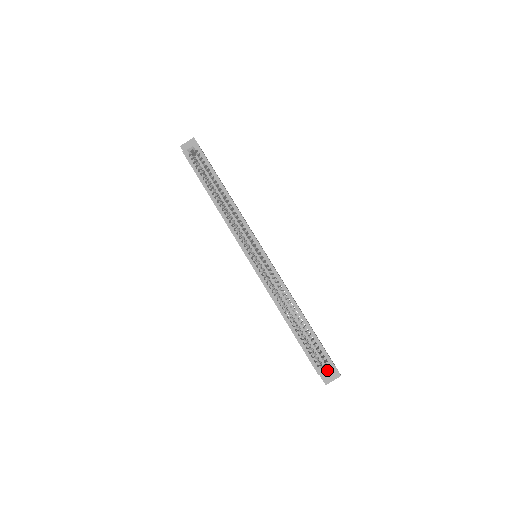
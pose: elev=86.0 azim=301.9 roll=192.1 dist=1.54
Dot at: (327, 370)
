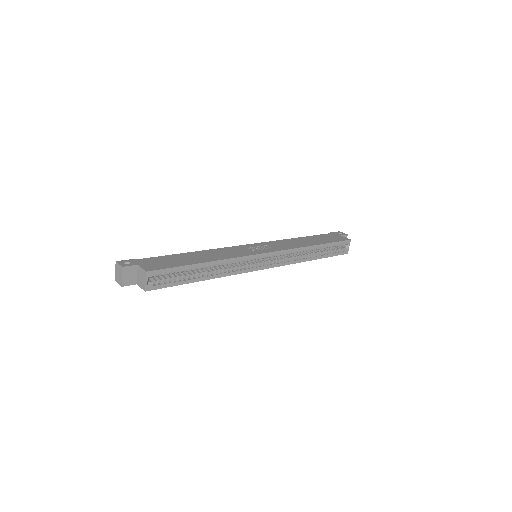
Dot at: occluded
